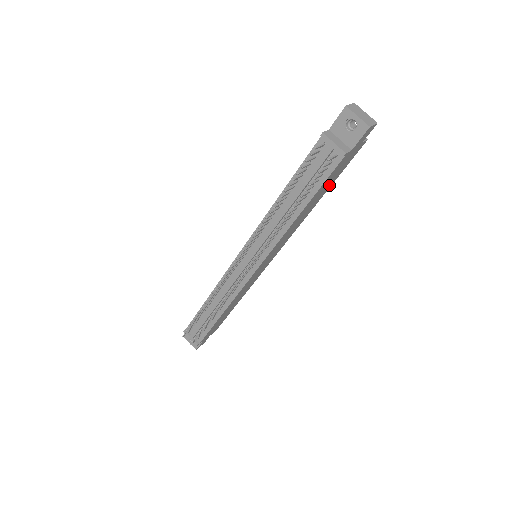
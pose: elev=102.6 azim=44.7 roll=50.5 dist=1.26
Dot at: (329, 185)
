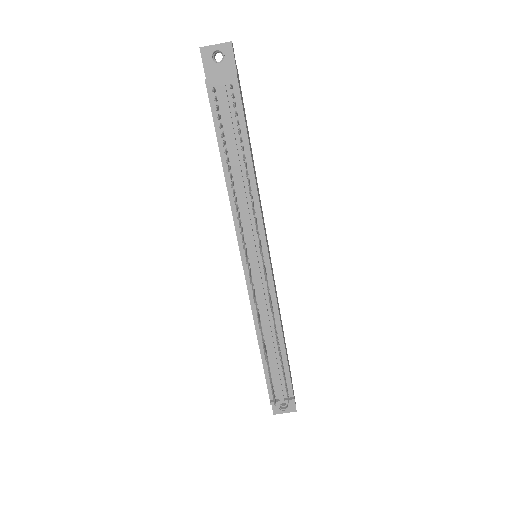
Dot at: (248, 132)
